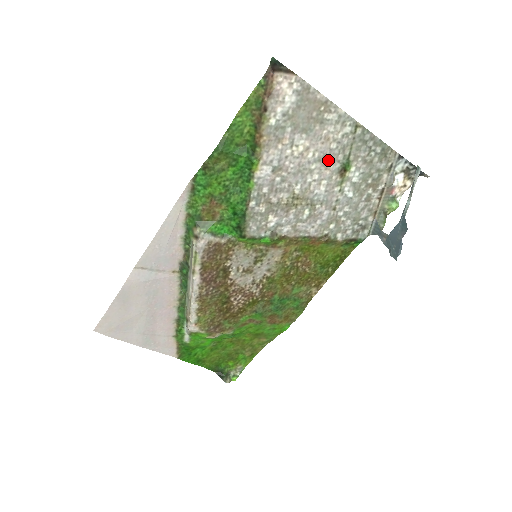
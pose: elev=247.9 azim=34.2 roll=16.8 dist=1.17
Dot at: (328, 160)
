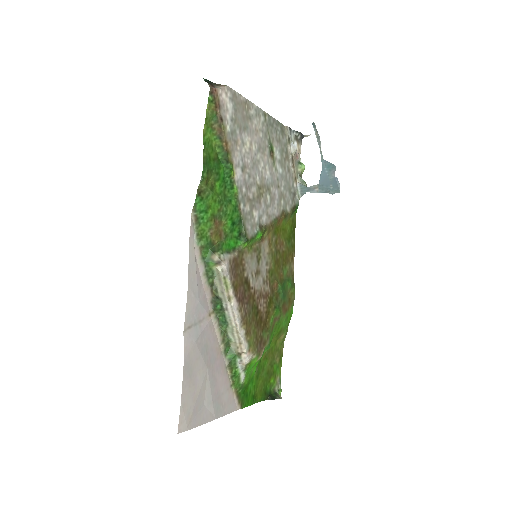
Dot at: (262, 148)
